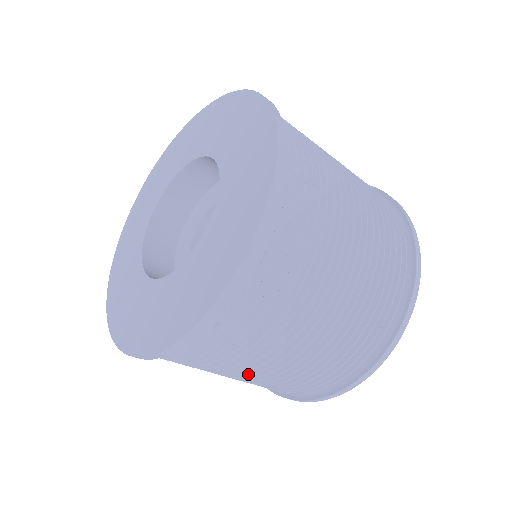
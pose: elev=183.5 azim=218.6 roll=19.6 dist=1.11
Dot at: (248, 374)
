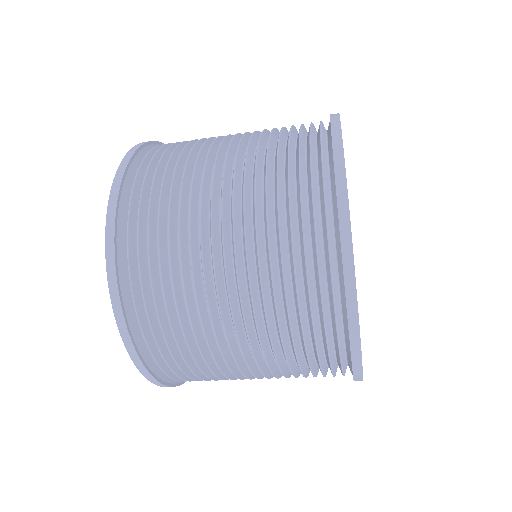
Dot at: (253, 375)
